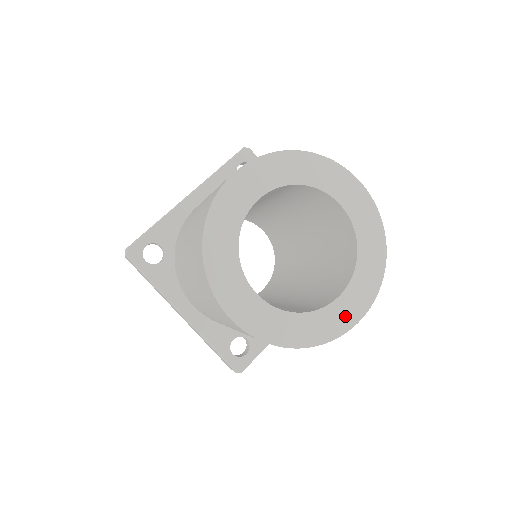
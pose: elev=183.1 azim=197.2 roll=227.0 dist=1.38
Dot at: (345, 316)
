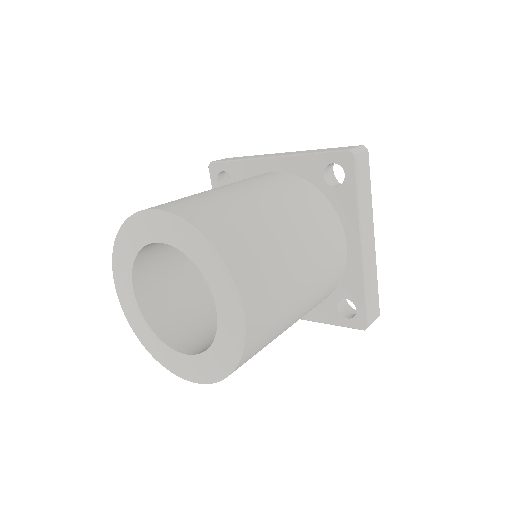
Dot at: (233, 322)
